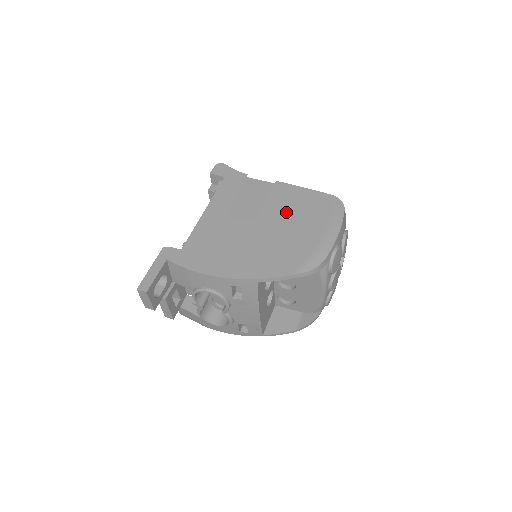
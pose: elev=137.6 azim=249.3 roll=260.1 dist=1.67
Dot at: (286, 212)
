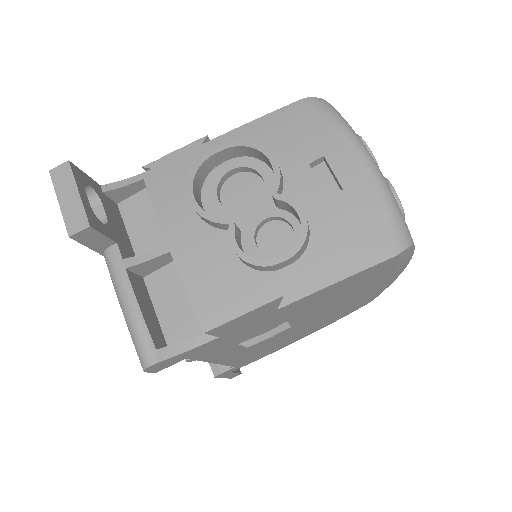
Dot at: (327, 304)
